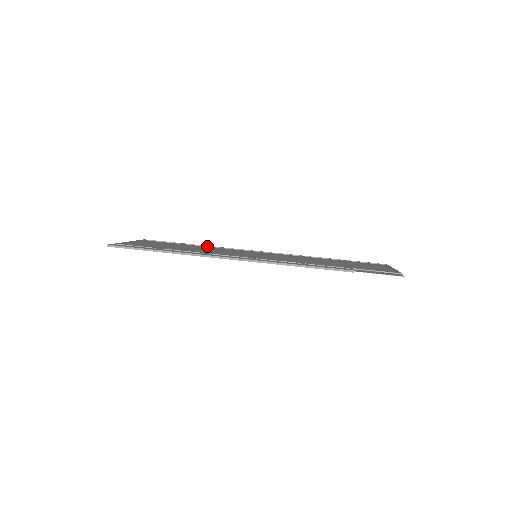
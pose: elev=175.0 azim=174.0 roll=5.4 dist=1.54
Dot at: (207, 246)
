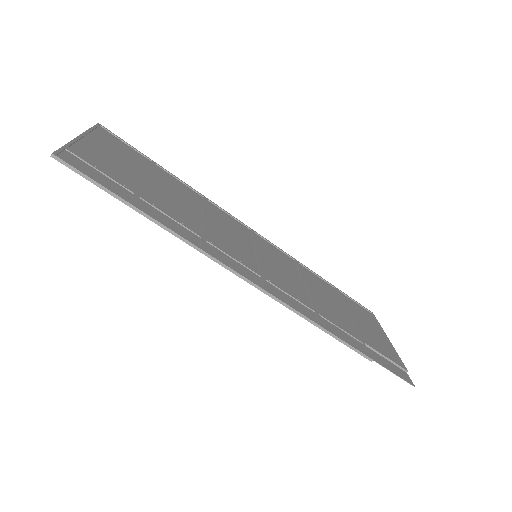
Dot at: (187, 185)
